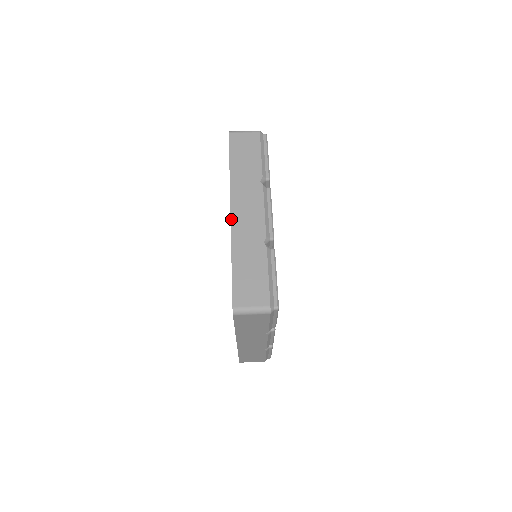
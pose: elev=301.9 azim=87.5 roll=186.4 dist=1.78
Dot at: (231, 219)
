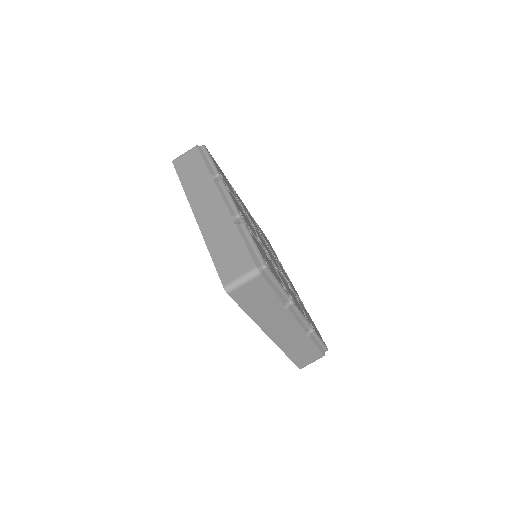
Dot at: (273, 341)
